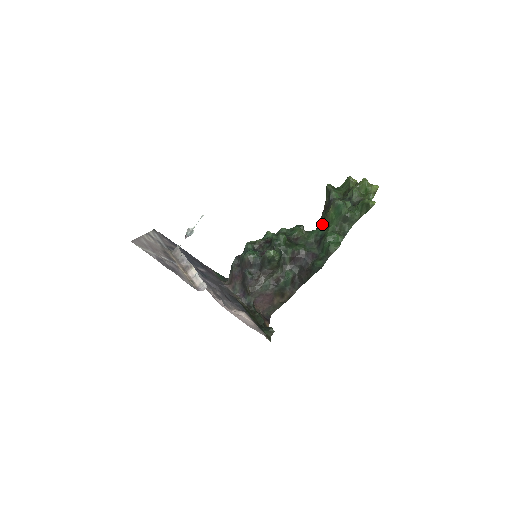
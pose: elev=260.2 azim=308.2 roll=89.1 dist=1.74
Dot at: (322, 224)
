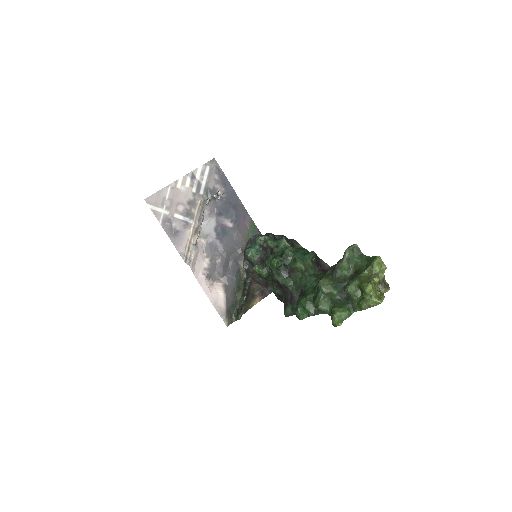
Dot at: (317, 280)
